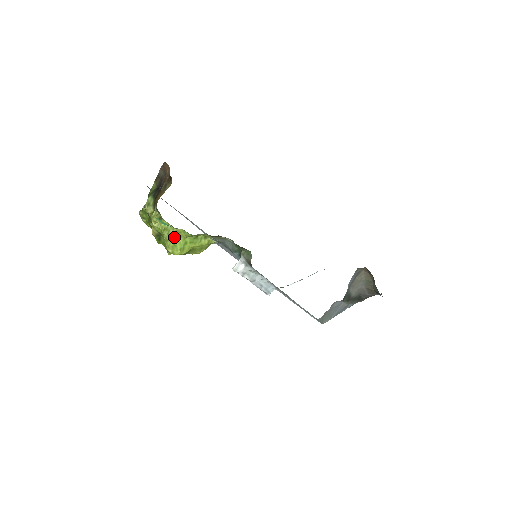
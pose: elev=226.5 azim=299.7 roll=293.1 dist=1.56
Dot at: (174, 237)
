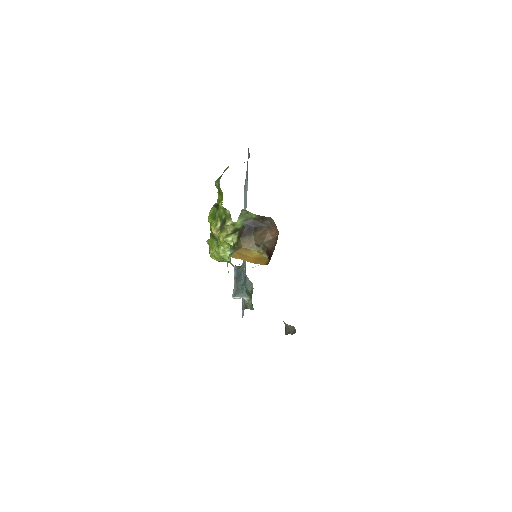
Dot at: (223, 260)
